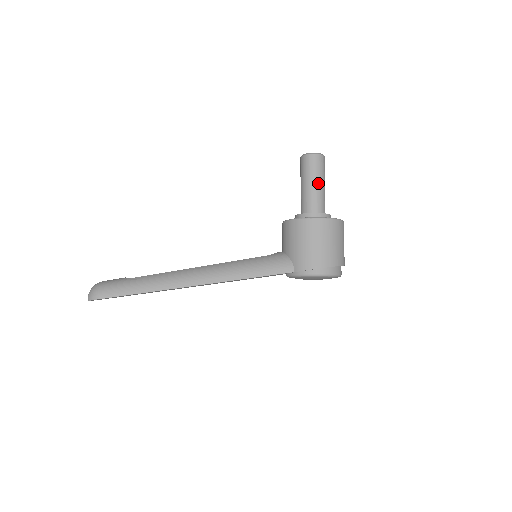
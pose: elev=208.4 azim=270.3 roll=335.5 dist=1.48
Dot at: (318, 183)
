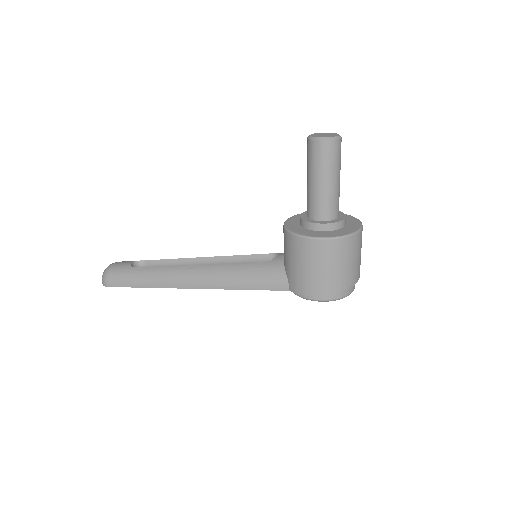
Dot at: (325, 181)
